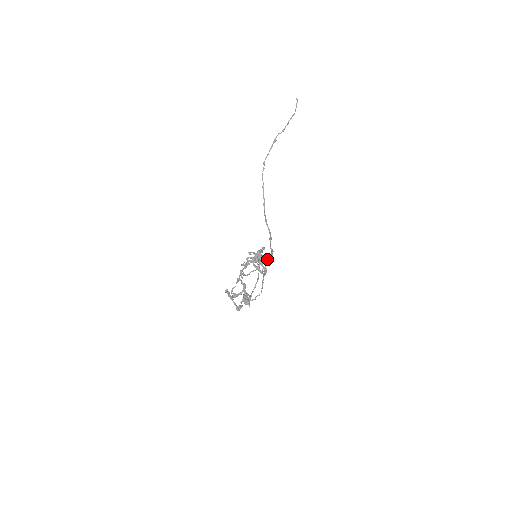
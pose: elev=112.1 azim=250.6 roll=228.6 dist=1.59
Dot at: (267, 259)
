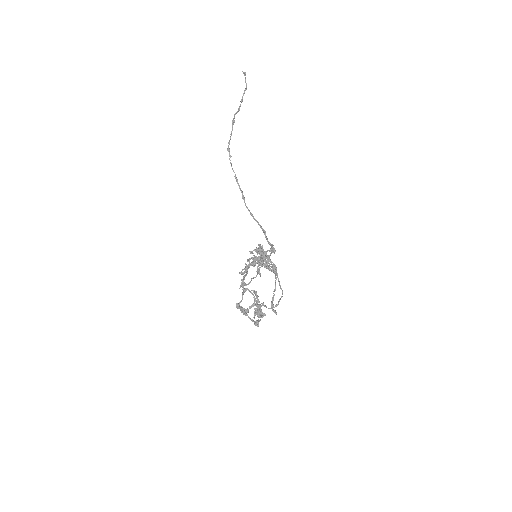
Dot at: (274, 253)
